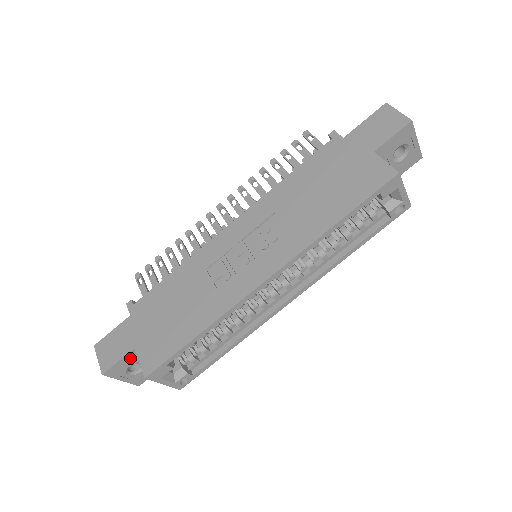
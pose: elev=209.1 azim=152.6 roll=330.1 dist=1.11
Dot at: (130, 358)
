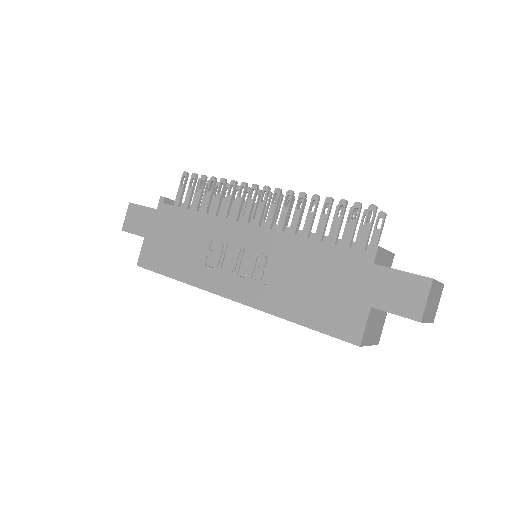
Dot at: occluded
